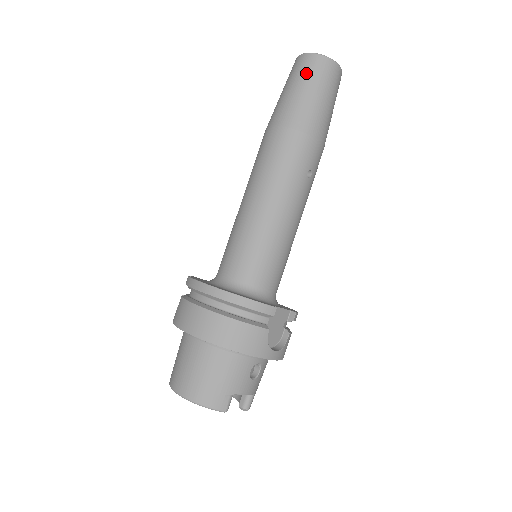
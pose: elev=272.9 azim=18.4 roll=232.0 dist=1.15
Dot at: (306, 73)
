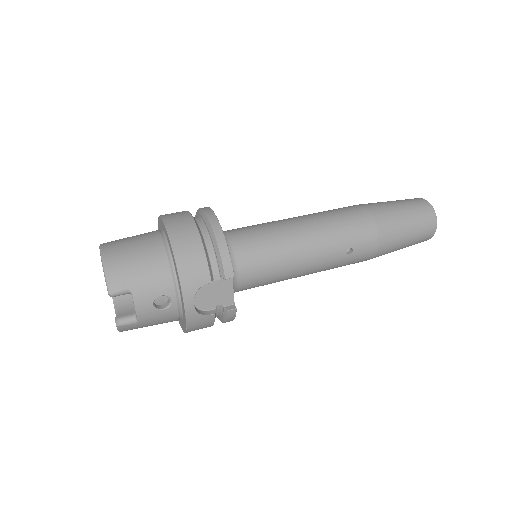
Dot at: (413, 205)
